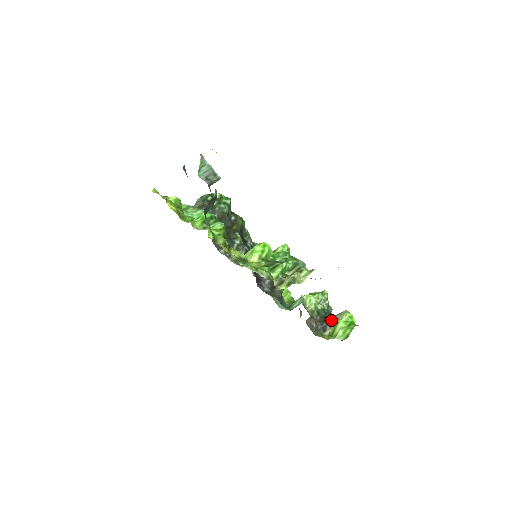
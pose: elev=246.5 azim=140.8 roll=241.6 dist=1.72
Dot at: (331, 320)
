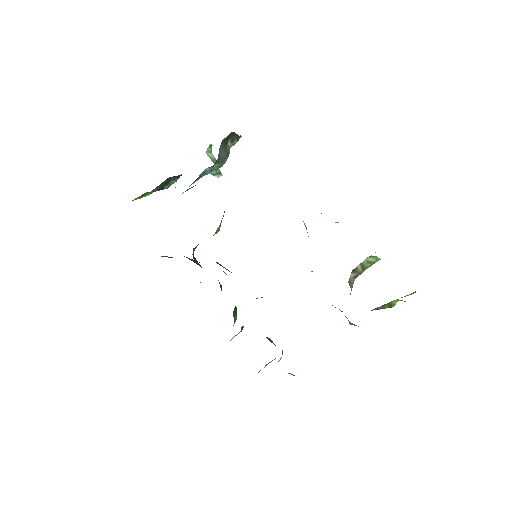
Dot at: occluded
